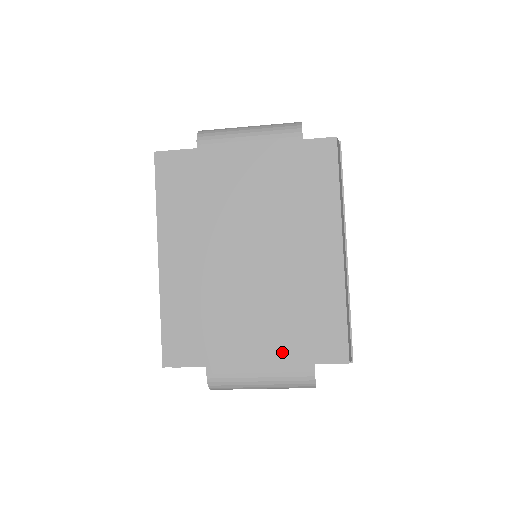
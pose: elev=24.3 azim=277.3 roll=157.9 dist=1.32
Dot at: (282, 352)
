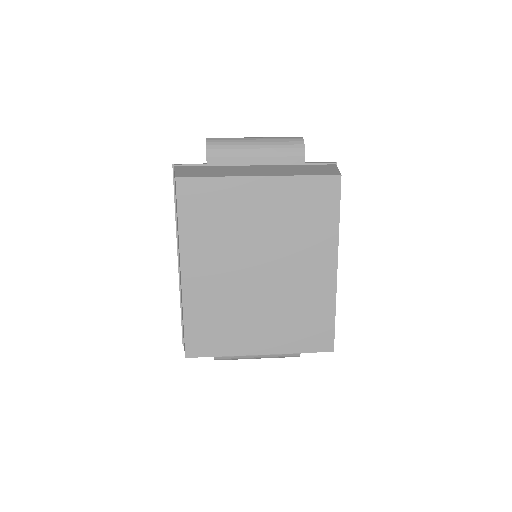
Dot at: (283, 345)
